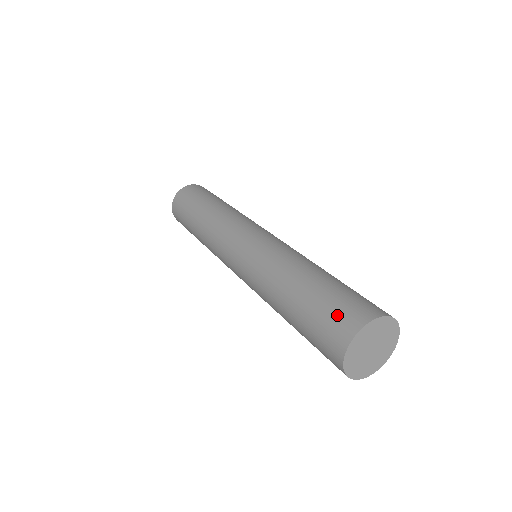
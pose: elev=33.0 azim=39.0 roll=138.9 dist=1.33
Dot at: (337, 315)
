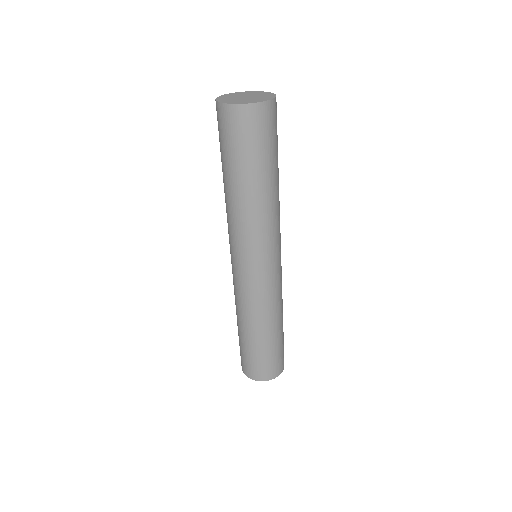
Dot at: occluded
